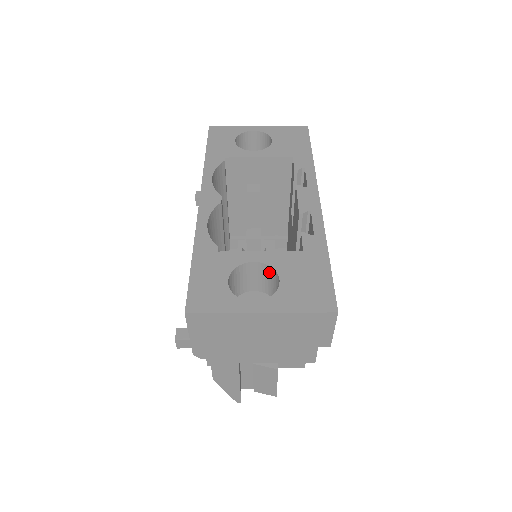
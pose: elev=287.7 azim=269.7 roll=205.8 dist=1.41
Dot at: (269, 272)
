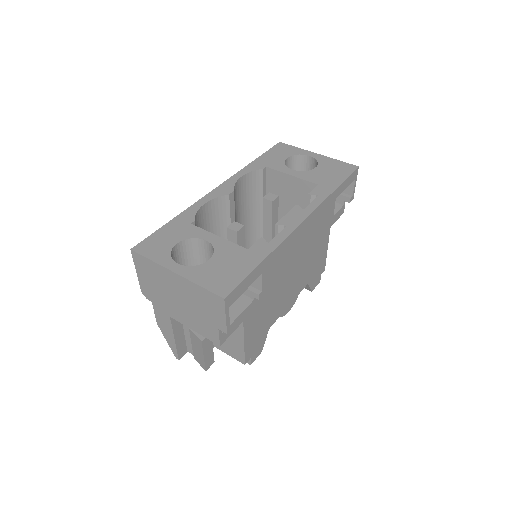
Dot at: occluded
